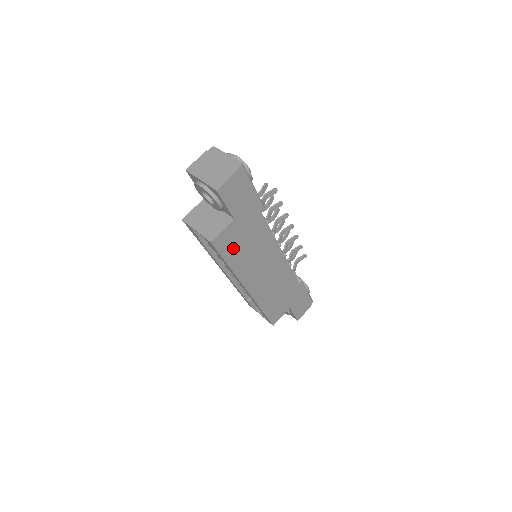
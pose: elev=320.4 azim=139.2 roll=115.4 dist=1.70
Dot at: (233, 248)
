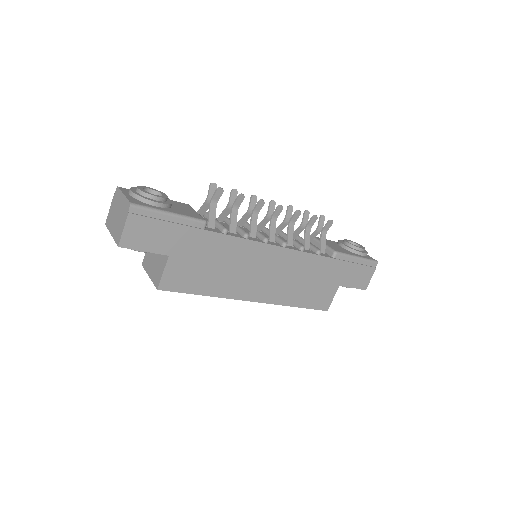
Dot at: (194, 279)
